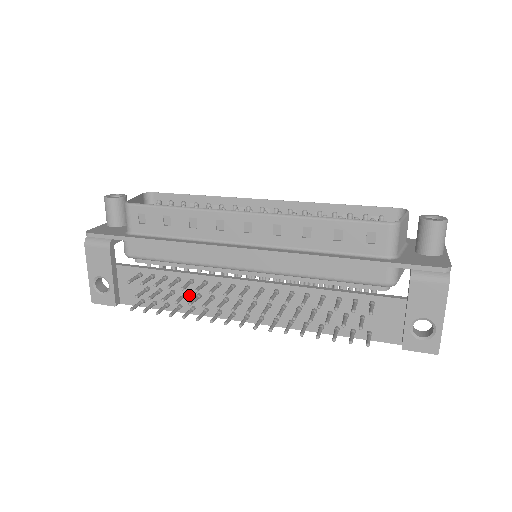
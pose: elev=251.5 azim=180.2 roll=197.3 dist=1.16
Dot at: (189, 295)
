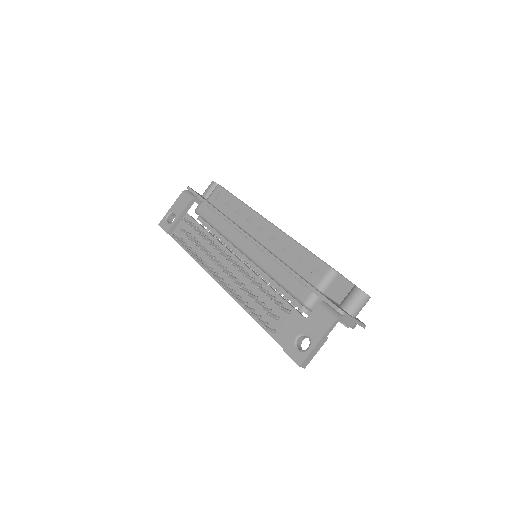
Dot at: occluded
